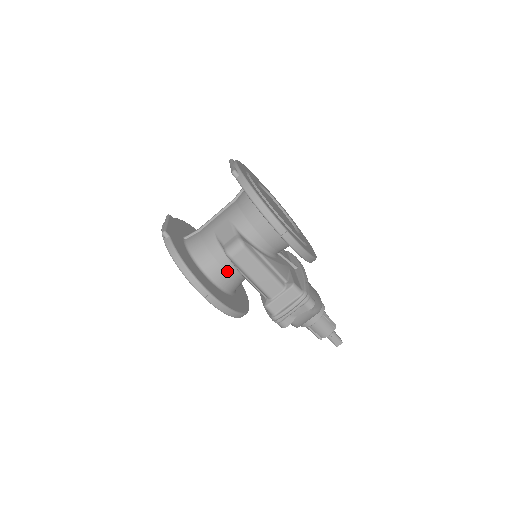
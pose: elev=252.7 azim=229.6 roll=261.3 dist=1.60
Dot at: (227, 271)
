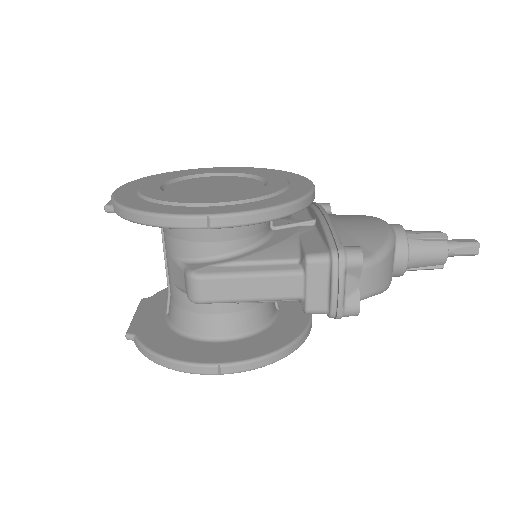
Dot at: (226, 313)
